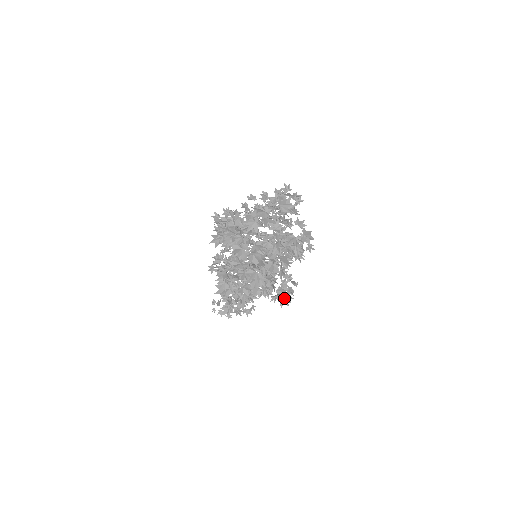
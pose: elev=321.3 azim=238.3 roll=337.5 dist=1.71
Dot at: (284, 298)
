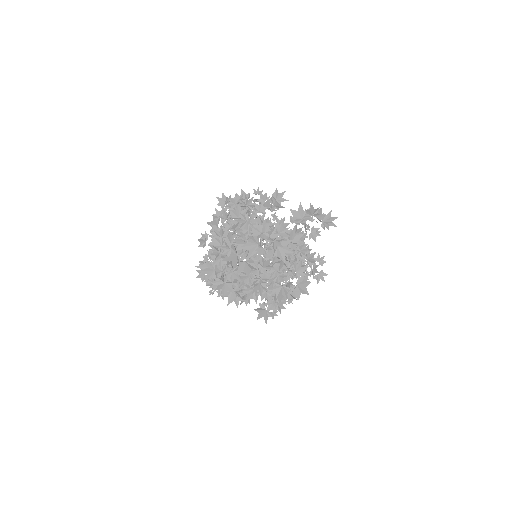
Dot at: (263, 316)
